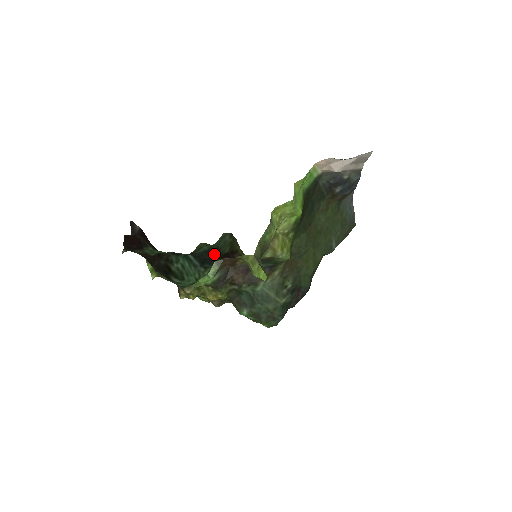
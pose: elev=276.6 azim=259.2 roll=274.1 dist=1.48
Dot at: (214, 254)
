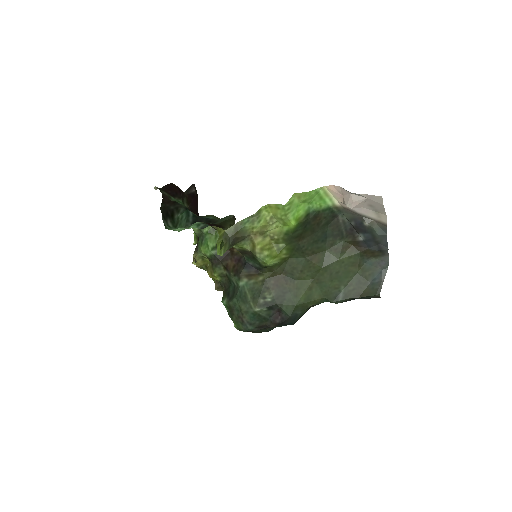
Dot at: occluded
